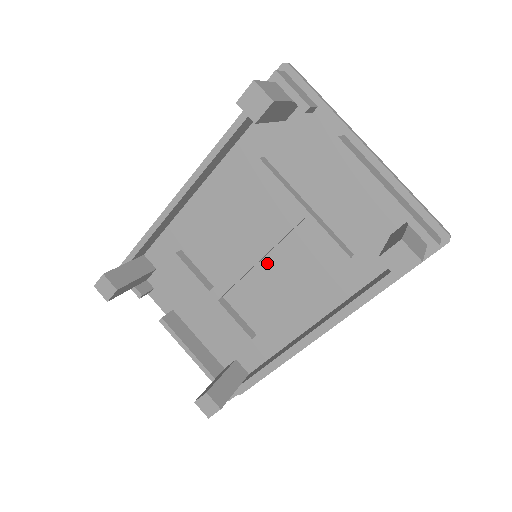
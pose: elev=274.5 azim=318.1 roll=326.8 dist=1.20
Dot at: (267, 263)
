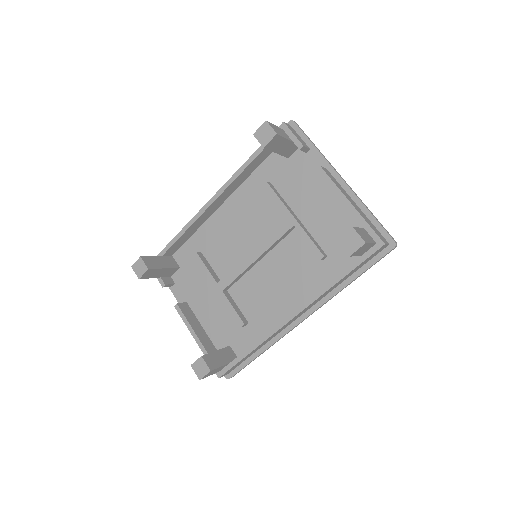
Dot at: (264, 263)
